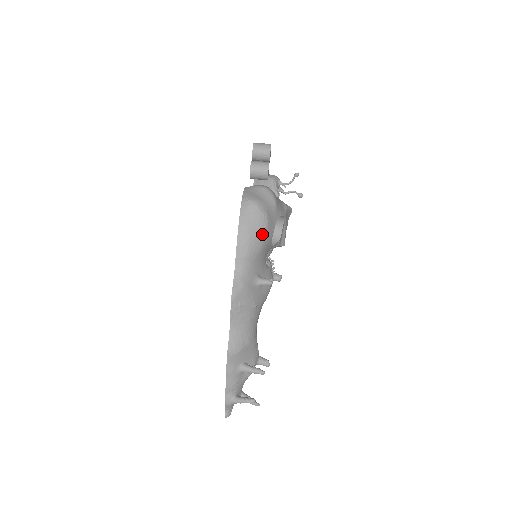
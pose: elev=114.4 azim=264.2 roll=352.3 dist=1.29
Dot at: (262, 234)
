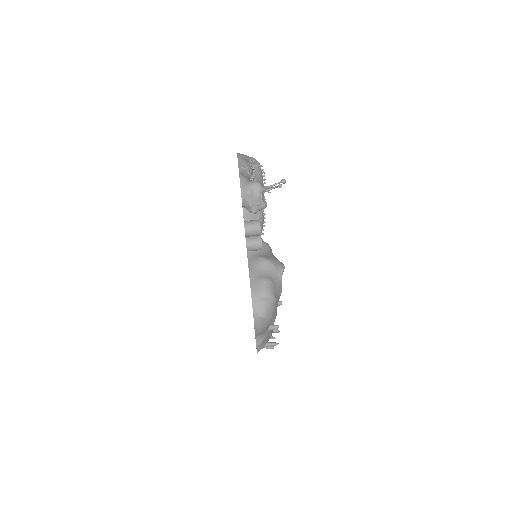
Dot at: occluded
